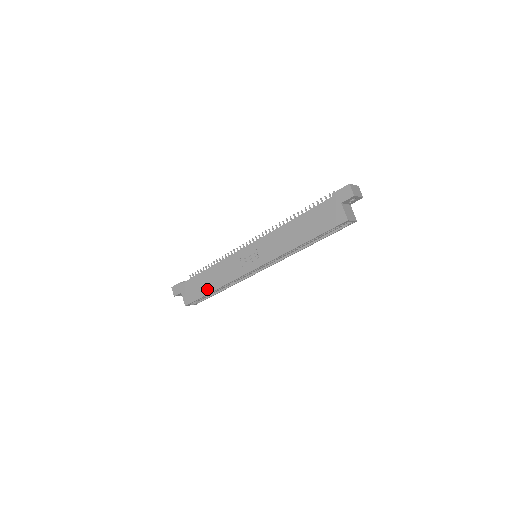
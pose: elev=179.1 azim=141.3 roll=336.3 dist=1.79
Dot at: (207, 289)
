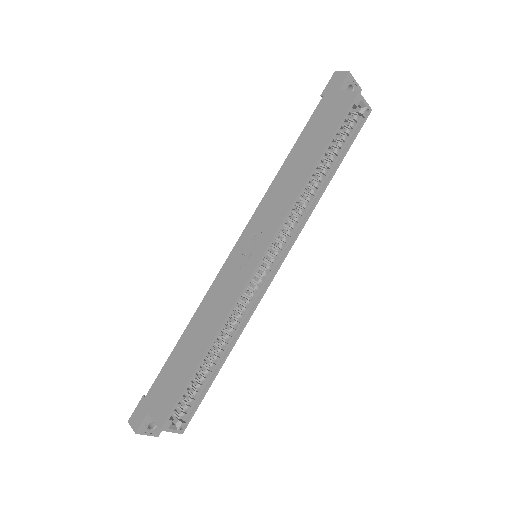
Dot at: (192, 361)
